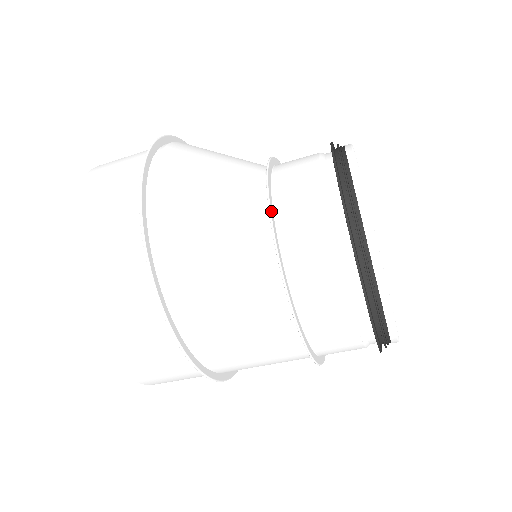
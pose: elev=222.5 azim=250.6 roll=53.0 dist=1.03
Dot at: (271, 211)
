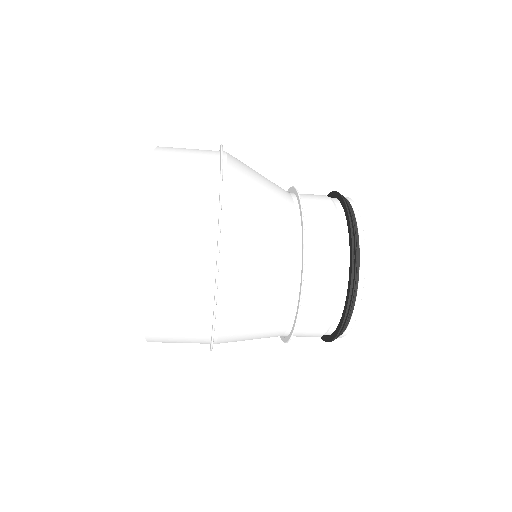
Dot at: (300, 308)
